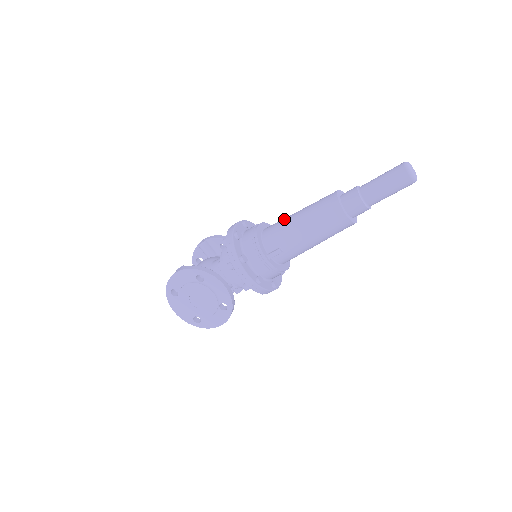
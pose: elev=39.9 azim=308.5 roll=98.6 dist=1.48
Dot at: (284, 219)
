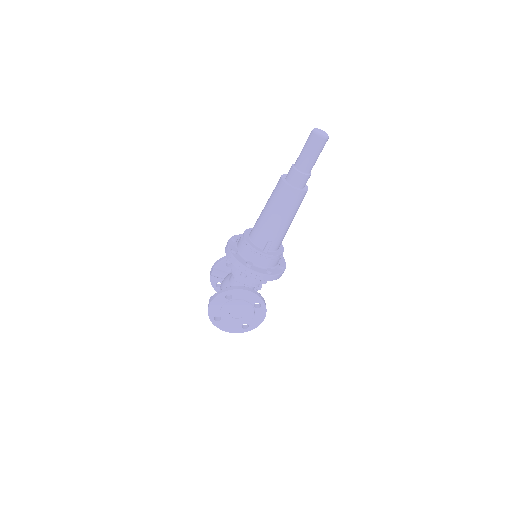
Dot at: (258, 219)
